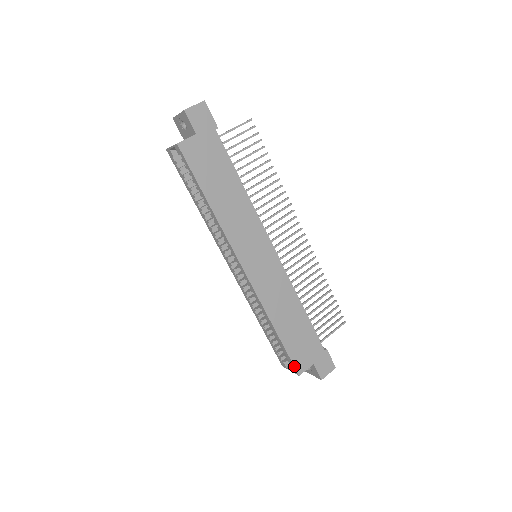
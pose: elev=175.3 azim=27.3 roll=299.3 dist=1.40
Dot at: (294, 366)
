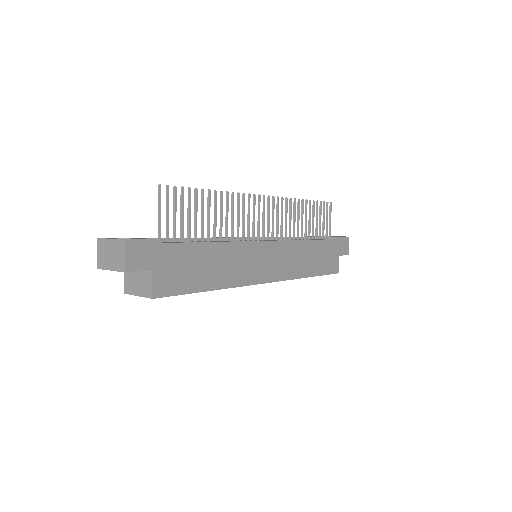
Dot at: occluded
